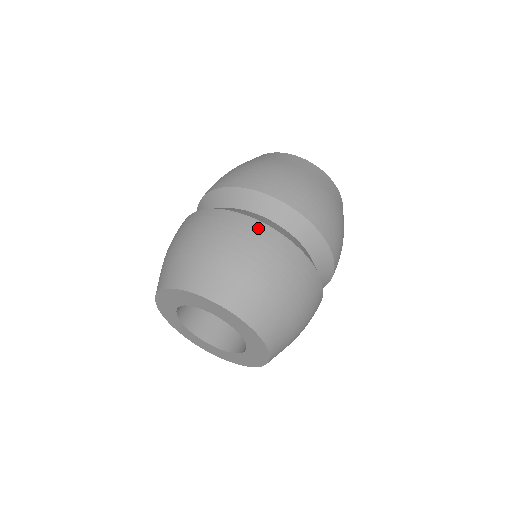
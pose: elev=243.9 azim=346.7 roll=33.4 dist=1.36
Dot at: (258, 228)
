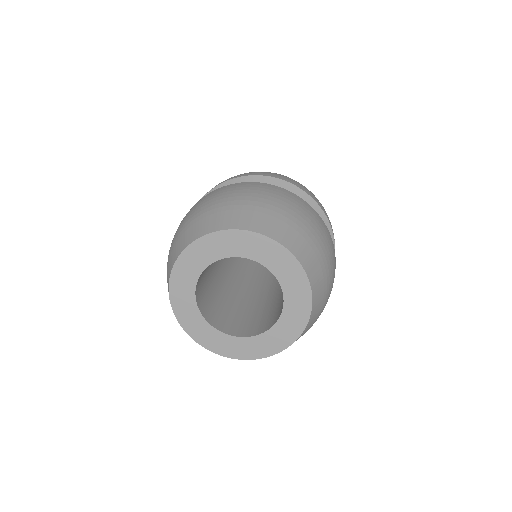
Dot at: (305, 203)
